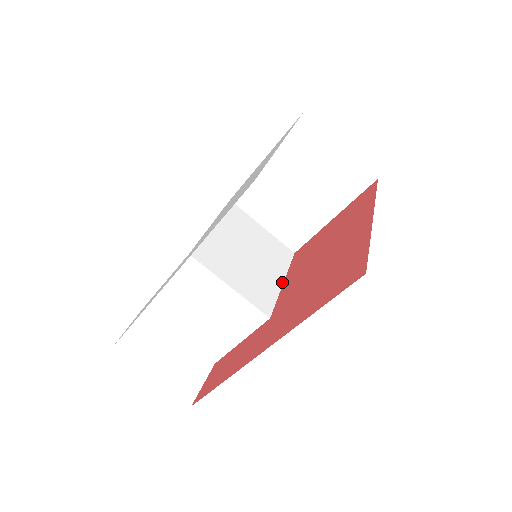
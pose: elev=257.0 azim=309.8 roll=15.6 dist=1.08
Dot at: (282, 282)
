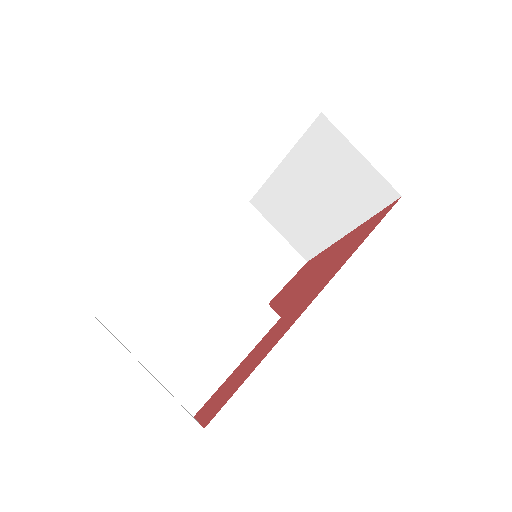
Dot at: occluded
